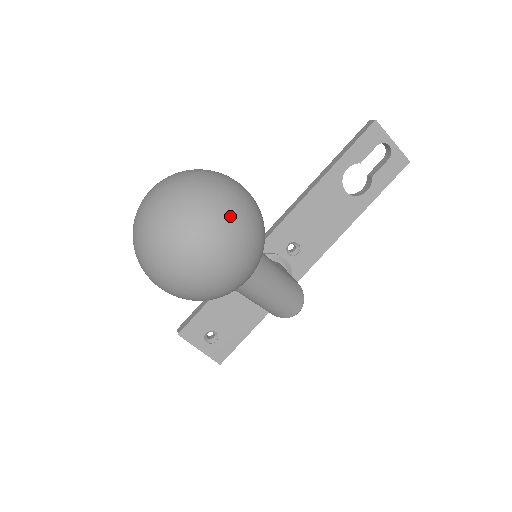
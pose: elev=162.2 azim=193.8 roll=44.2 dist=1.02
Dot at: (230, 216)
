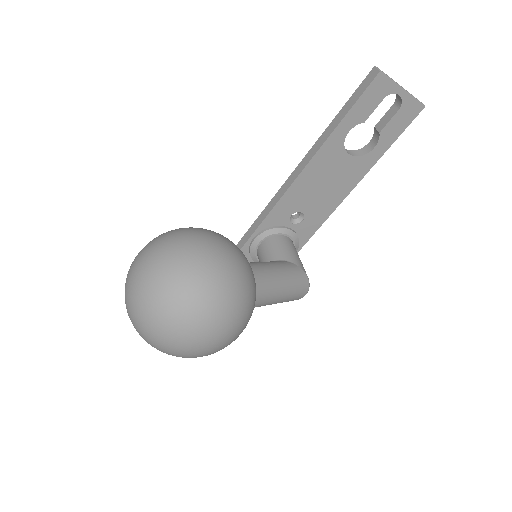
Dot at: (213, 307)
